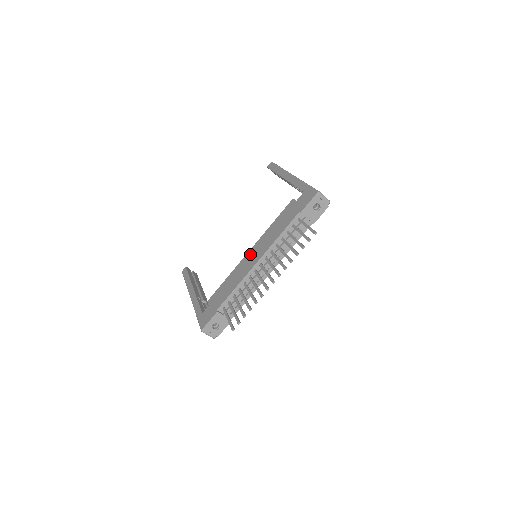
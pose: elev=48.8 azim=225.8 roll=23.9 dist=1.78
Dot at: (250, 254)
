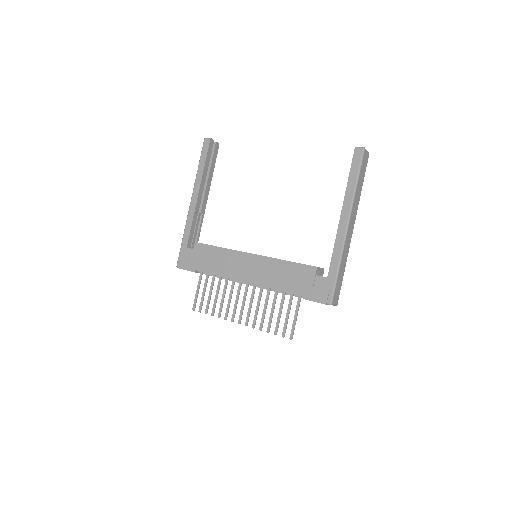
Dot at: (249, 260)
